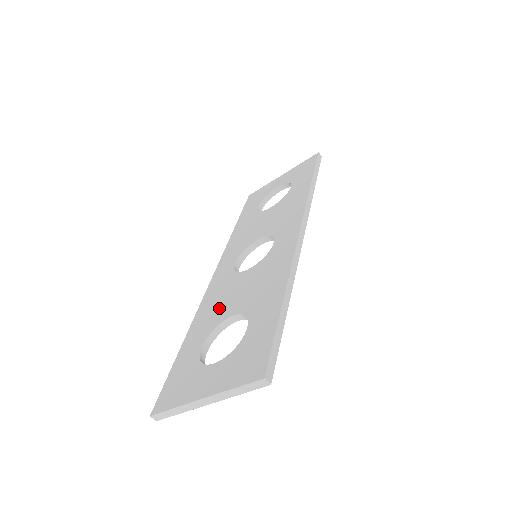
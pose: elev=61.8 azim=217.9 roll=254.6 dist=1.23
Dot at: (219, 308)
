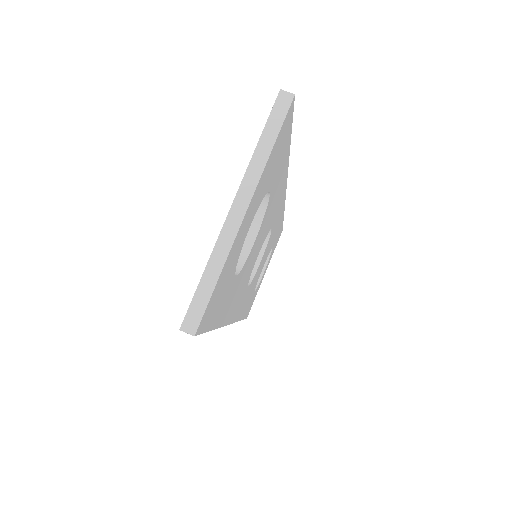
Dot at: occluded
